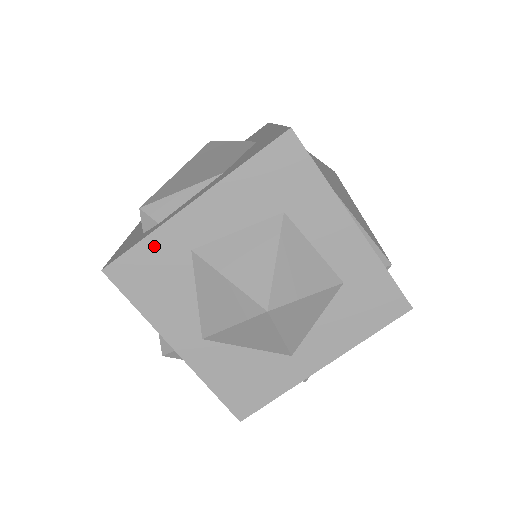
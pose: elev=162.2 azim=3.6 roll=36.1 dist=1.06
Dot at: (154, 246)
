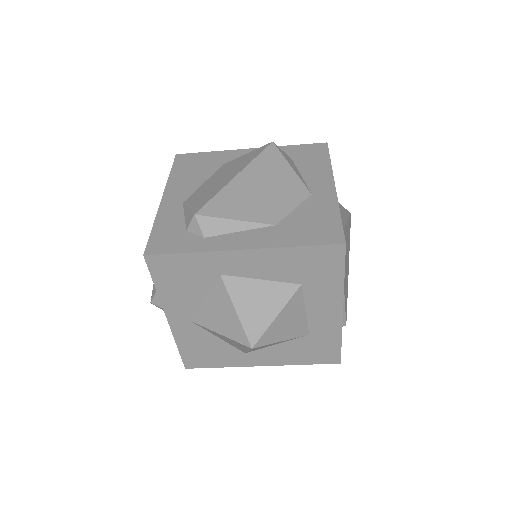
Dot at: (194, 260)
